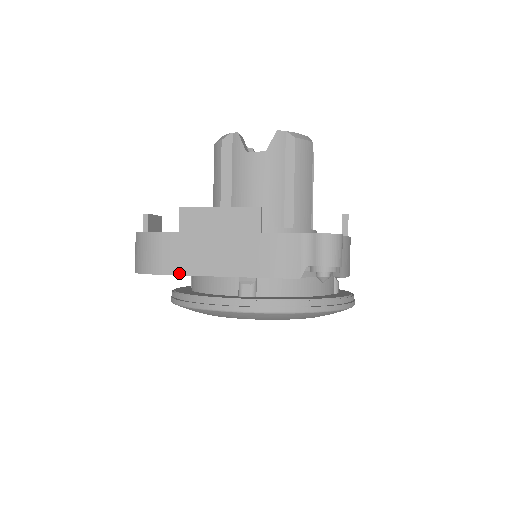
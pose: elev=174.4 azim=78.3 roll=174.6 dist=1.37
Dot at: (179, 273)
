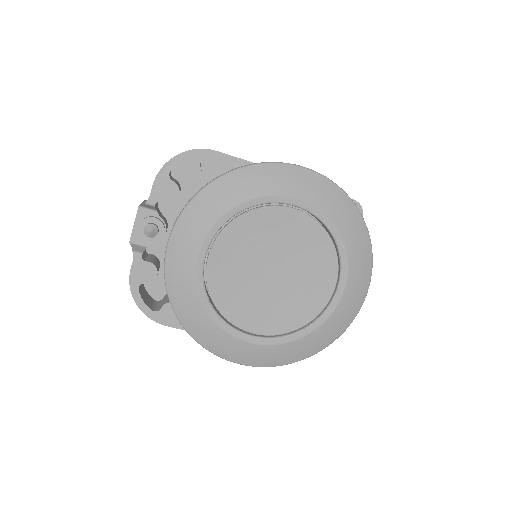
Dot at: (232, 156)
